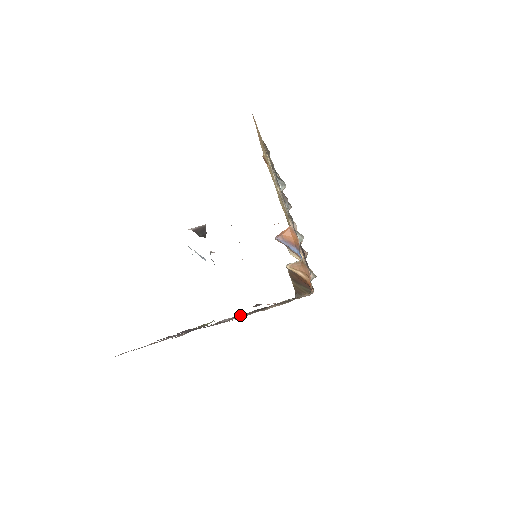
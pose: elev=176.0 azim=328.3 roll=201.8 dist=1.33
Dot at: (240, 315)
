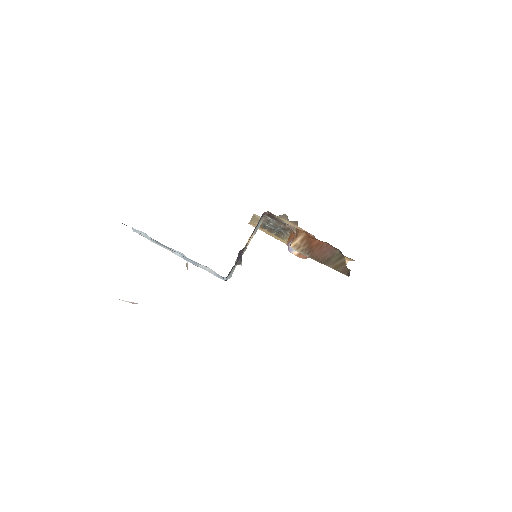
Dot at: occluded
